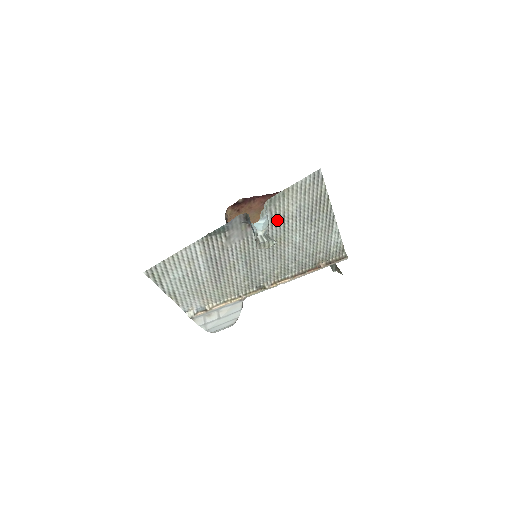
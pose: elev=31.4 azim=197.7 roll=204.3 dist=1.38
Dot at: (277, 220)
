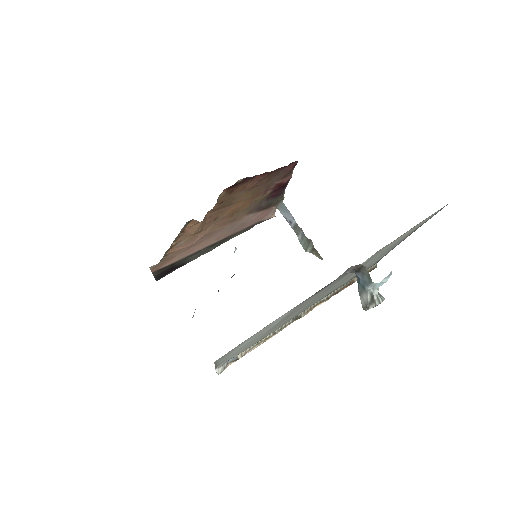
Dot at: (370, 258)
